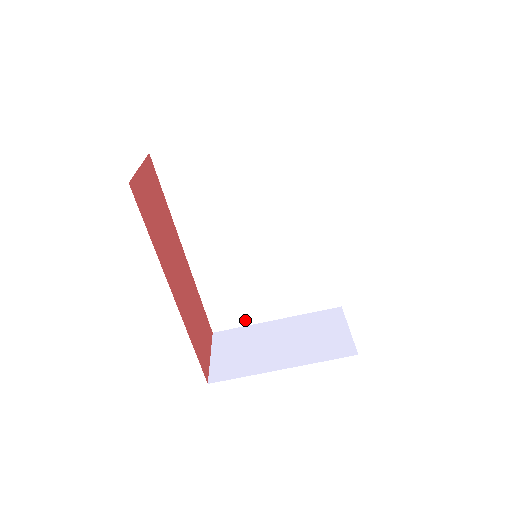
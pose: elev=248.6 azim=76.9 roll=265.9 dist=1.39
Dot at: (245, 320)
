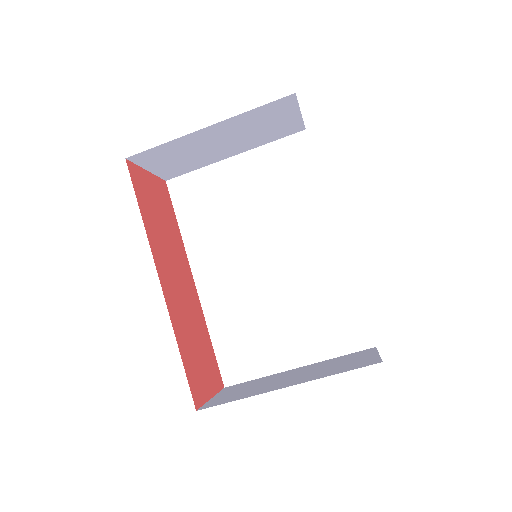
Dot at: (261, 369)
